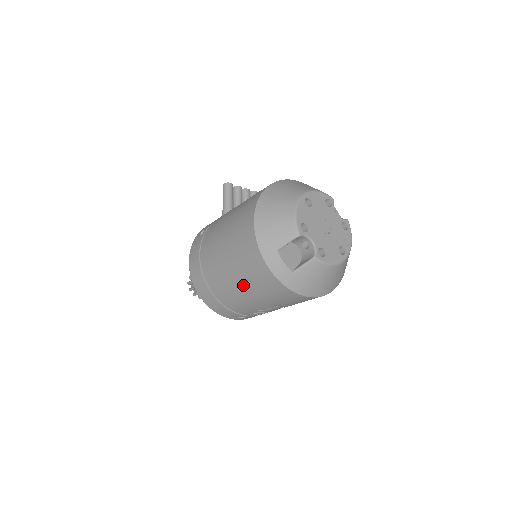
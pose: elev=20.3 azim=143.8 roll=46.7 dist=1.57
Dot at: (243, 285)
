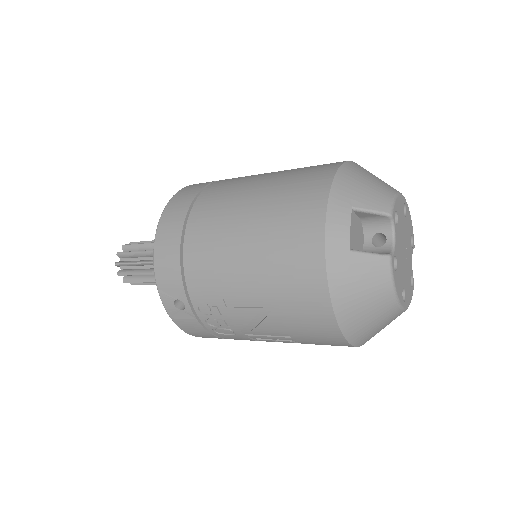
Dot at: (252, 233)
